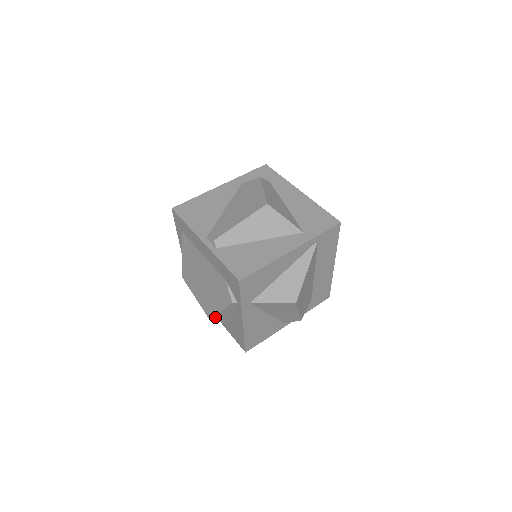
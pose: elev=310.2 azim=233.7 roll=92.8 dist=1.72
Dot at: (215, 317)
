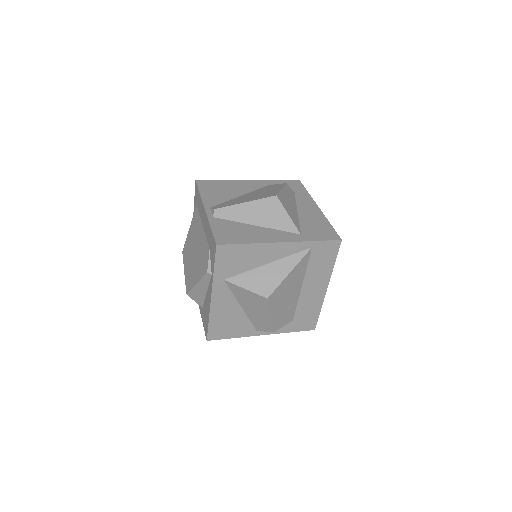
Dot at: (191, 291)
